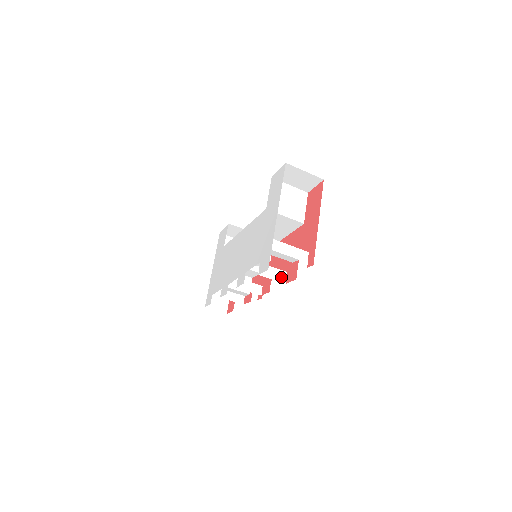
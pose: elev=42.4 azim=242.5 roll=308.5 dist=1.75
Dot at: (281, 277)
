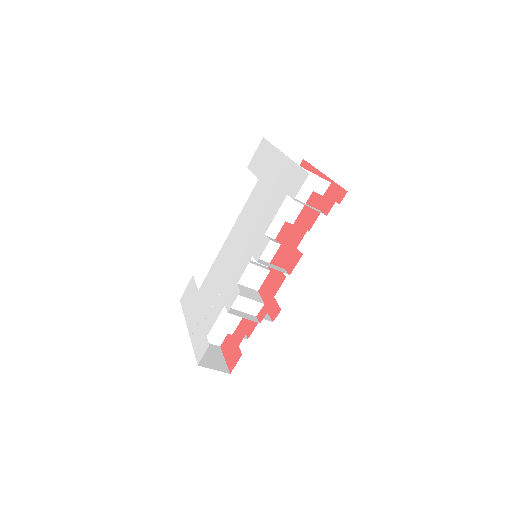
Dot at: occluded
